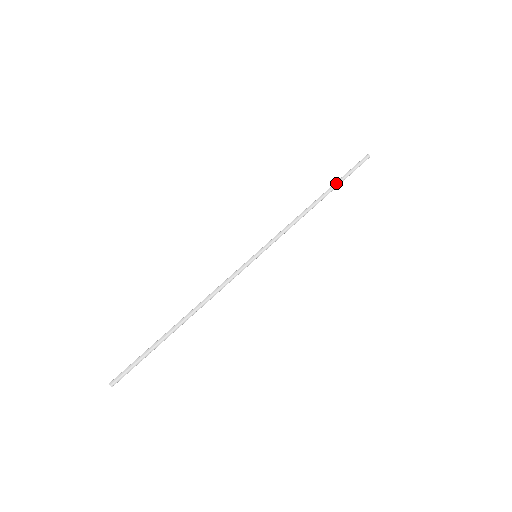
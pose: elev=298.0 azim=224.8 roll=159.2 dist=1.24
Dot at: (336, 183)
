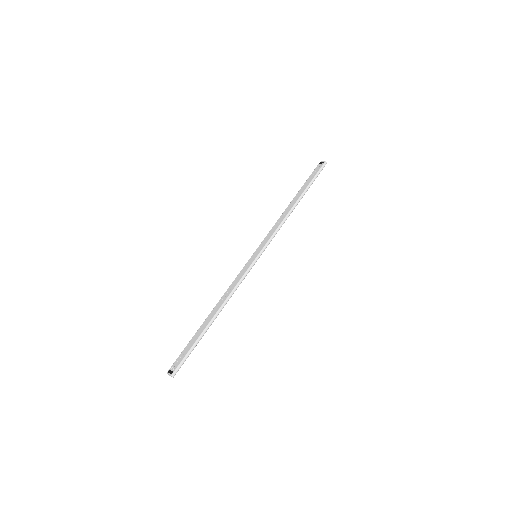
Dot at: (306, 189)
